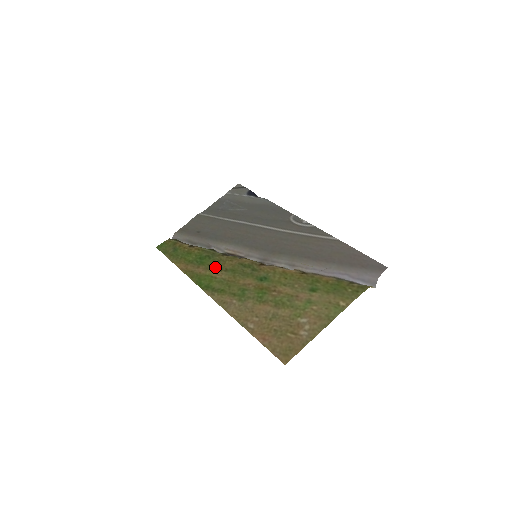
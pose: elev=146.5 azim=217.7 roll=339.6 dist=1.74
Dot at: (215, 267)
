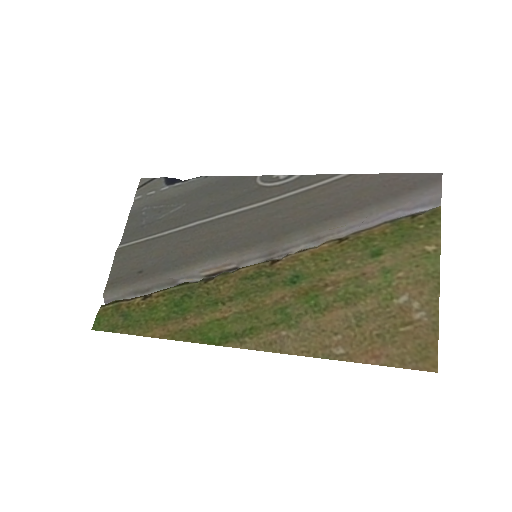
Dot at: (210, 304)
